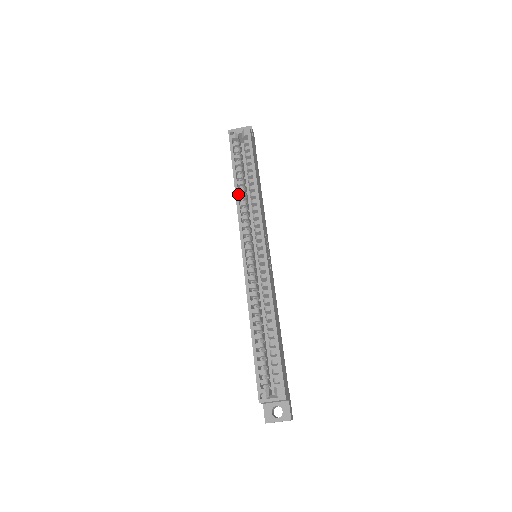
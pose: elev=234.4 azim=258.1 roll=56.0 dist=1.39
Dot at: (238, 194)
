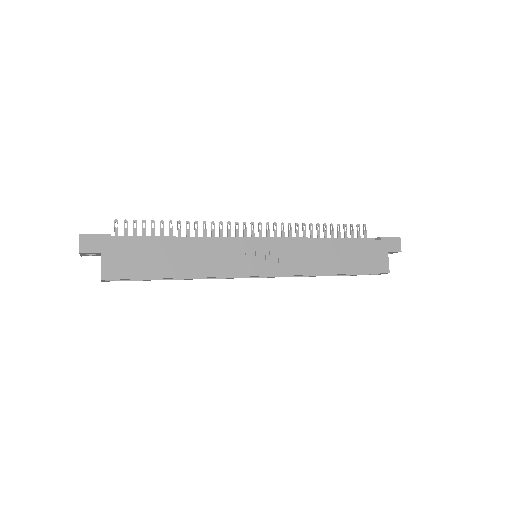
Dot at: (191, 278)
